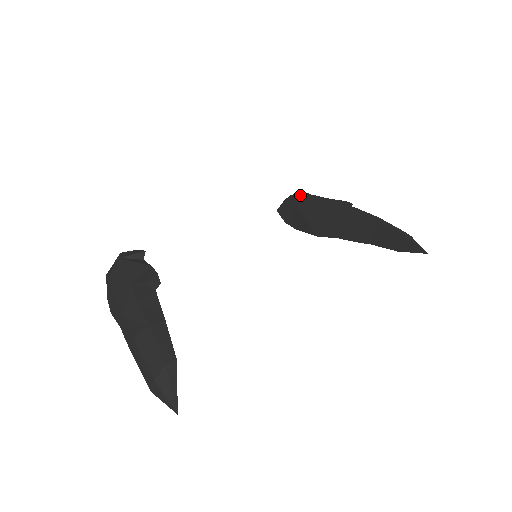
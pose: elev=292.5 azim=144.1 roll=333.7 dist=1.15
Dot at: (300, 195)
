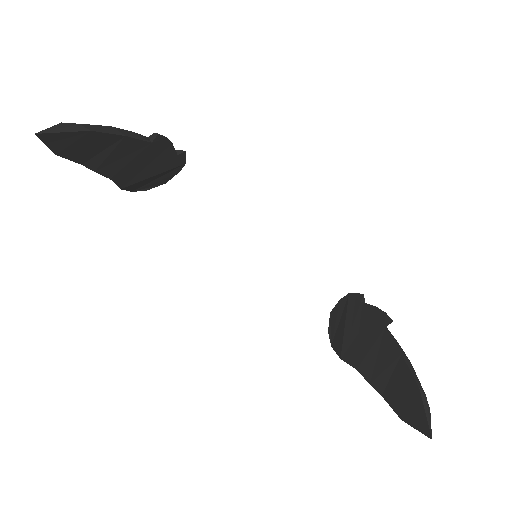
Dot at: (356, 294)
